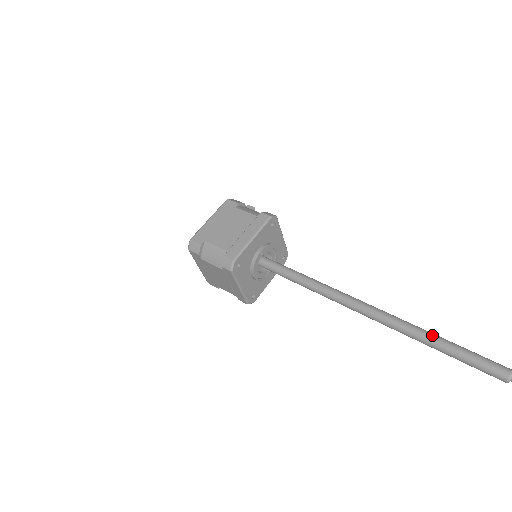
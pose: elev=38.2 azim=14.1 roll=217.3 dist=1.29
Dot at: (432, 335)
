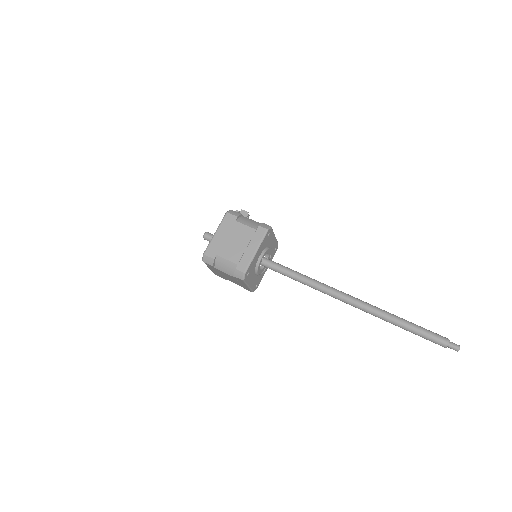
Dot at: (396, 318)
